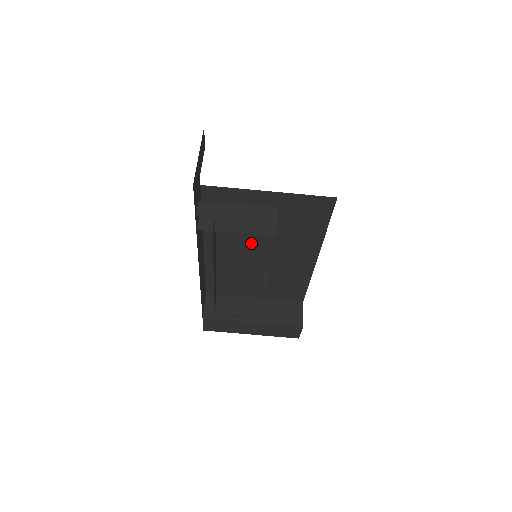
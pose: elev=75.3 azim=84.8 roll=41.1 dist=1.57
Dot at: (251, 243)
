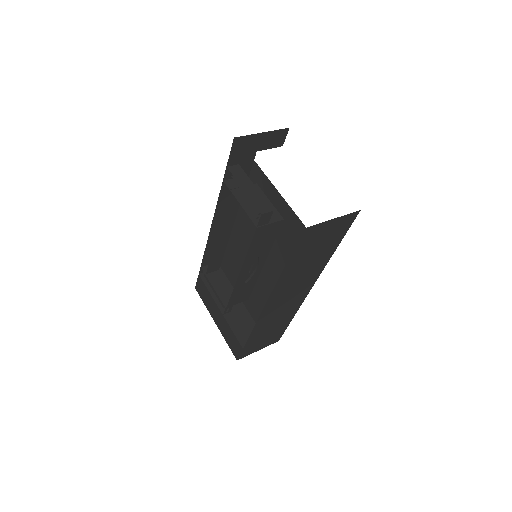
Dot at: (251, 231)
